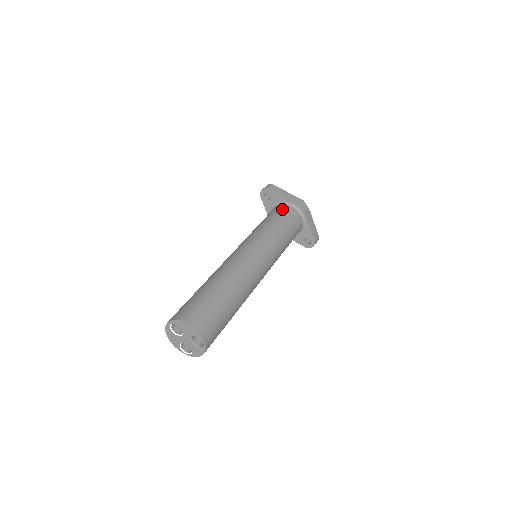
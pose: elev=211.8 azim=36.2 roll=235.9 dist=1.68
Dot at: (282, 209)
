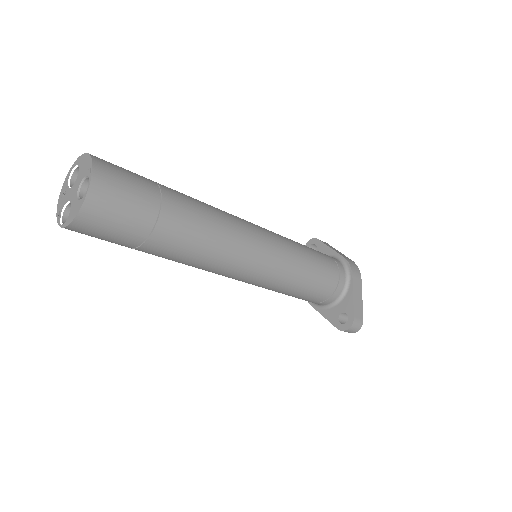
Dot at: occluded
